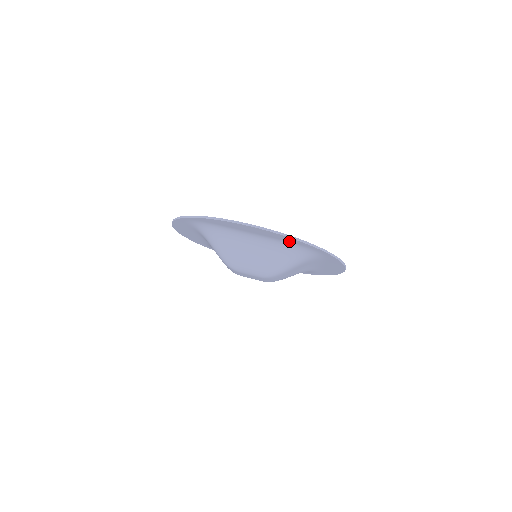
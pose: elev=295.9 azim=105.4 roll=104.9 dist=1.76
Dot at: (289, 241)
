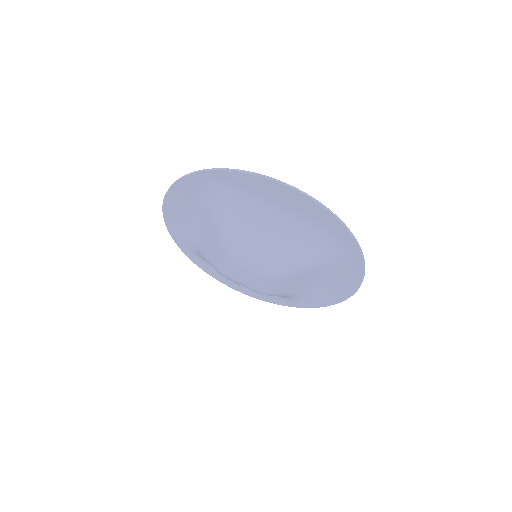
Dot at: (326, 225)
